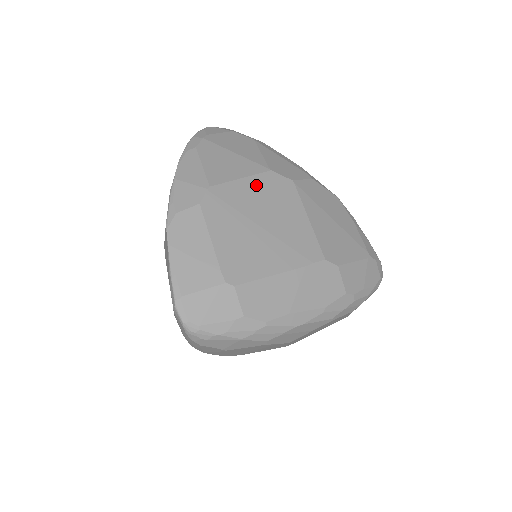
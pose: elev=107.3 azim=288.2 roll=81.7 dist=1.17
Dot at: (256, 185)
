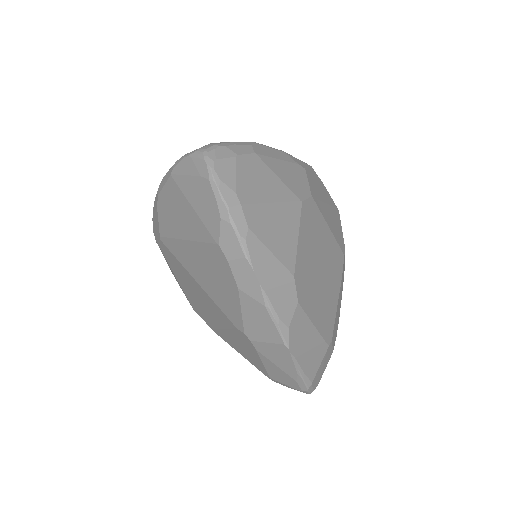
Dot at: (305, 233)
